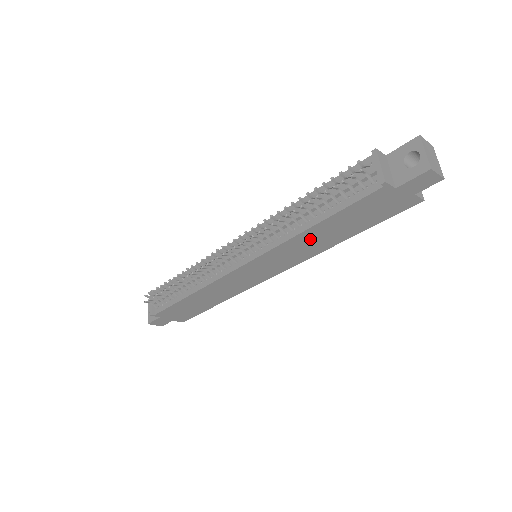
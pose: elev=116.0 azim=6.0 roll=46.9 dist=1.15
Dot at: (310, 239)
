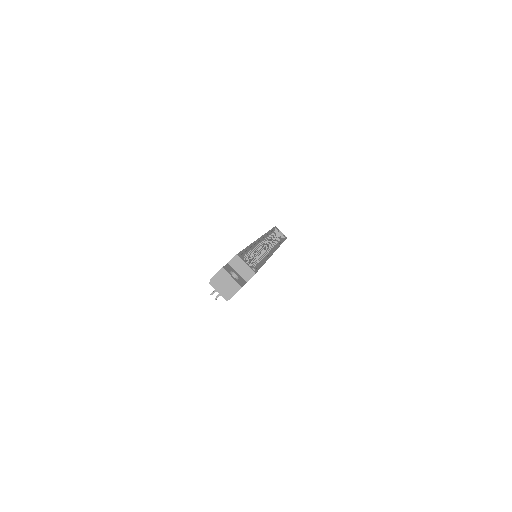
Dot at: occluded
